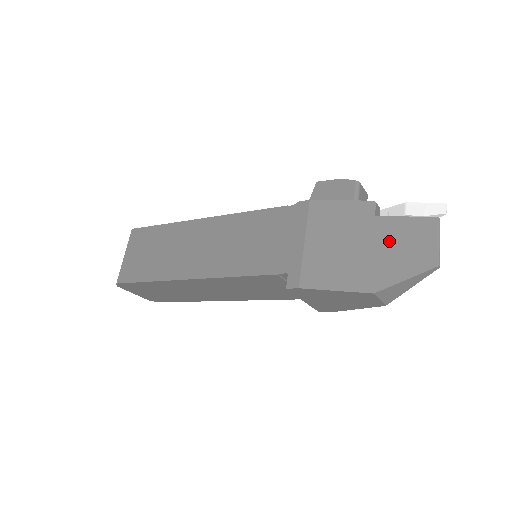
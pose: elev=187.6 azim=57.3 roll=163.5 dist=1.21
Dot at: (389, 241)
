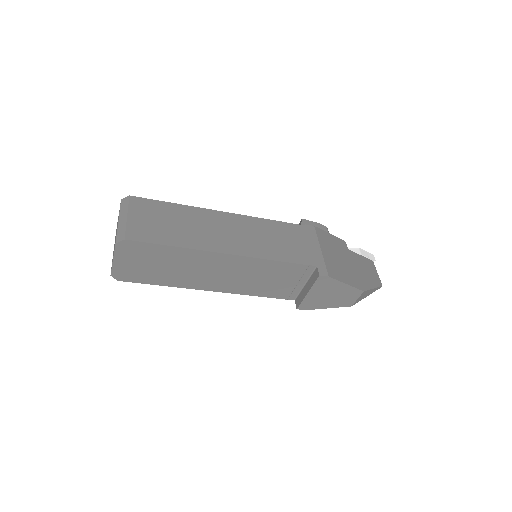
Dot at: (359, 265)
